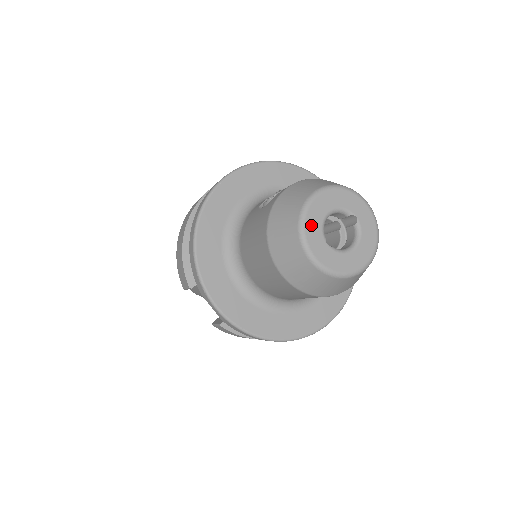
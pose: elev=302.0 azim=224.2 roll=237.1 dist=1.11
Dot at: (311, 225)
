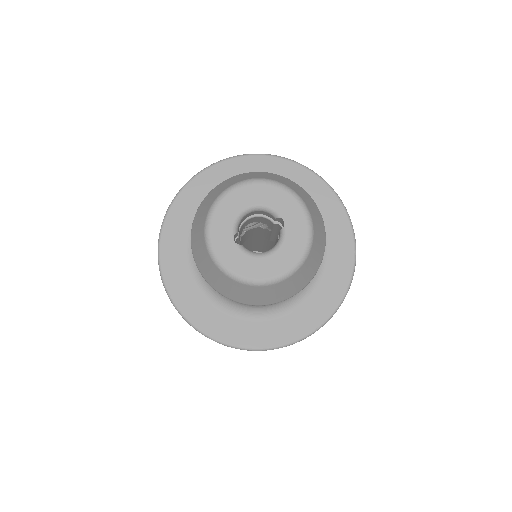
Dot at: (222, 215)
